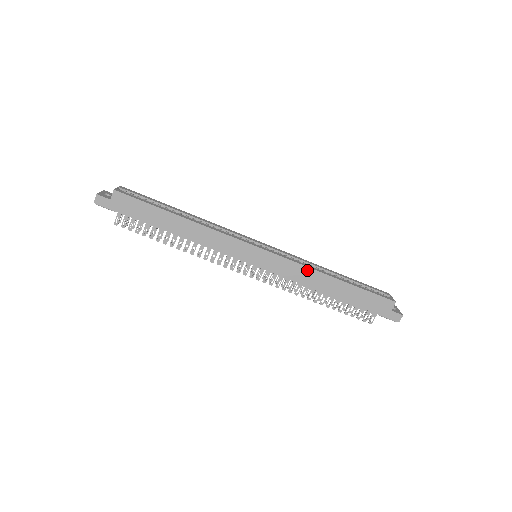
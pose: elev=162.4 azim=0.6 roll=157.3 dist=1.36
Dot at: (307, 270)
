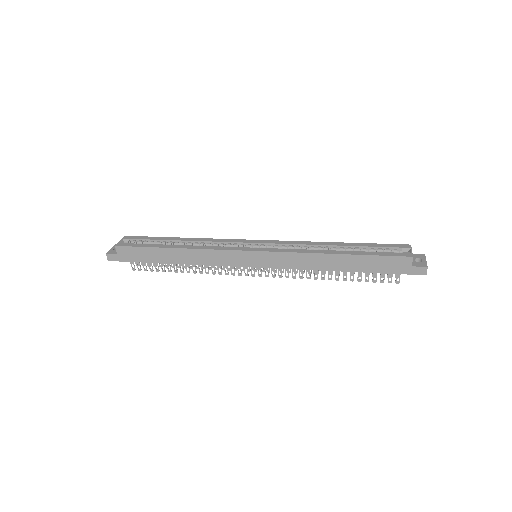
Dot at: (304, 256)
